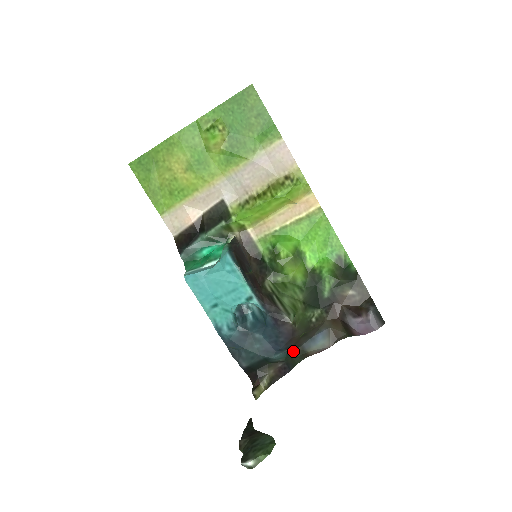
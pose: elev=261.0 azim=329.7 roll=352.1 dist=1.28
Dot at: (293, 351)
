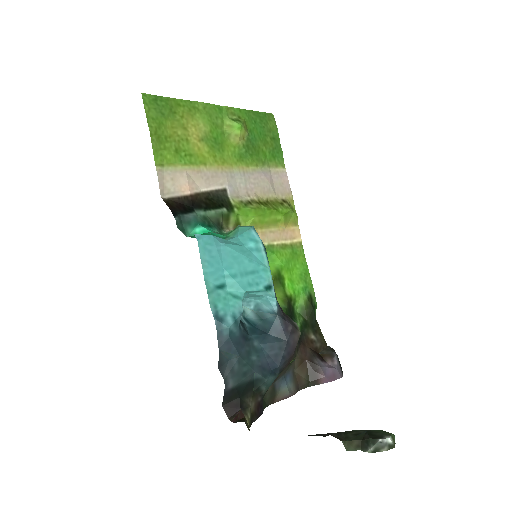
Dot at: occluded
